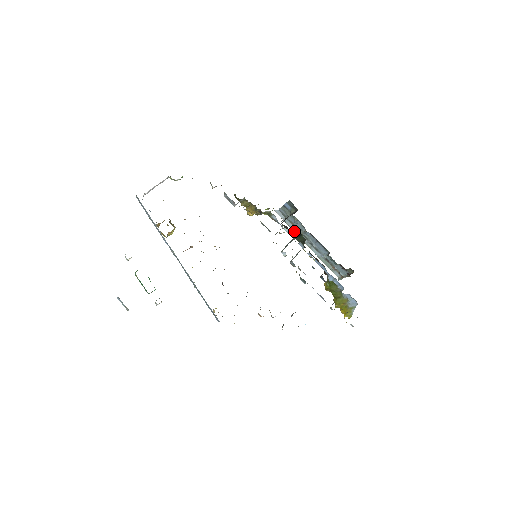
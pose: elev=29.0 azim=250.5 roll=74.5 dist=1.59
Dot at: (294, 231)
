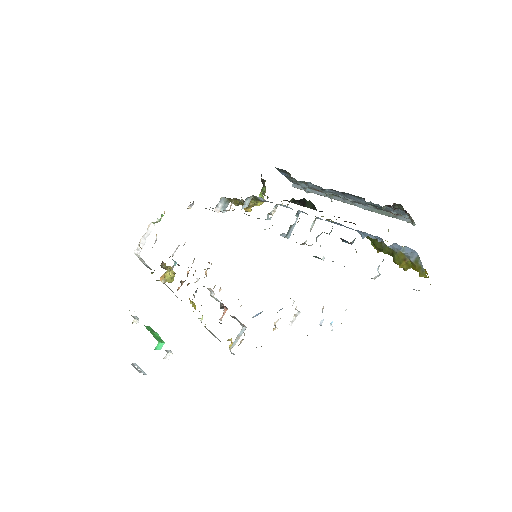
Dot at: (294, 200)
